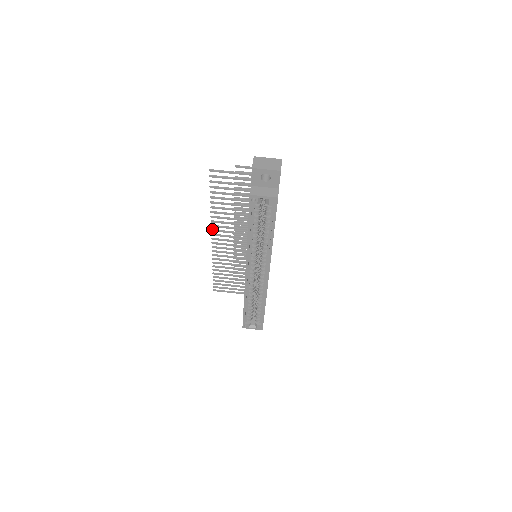
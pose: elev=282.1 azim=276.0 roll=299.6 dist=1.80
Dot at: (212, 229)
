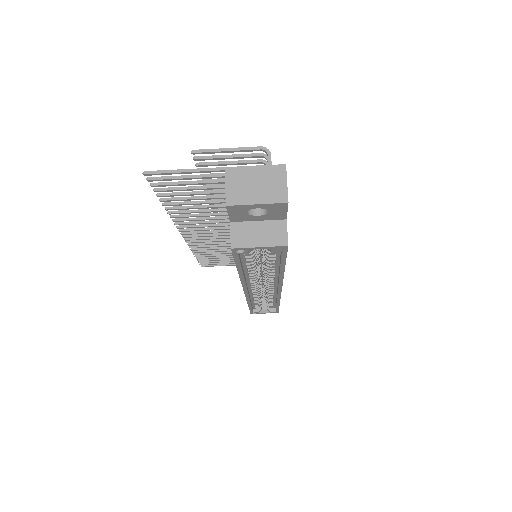
Dot at: occluded
